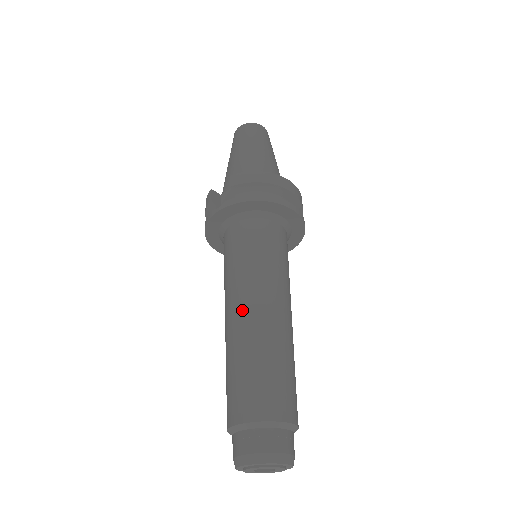
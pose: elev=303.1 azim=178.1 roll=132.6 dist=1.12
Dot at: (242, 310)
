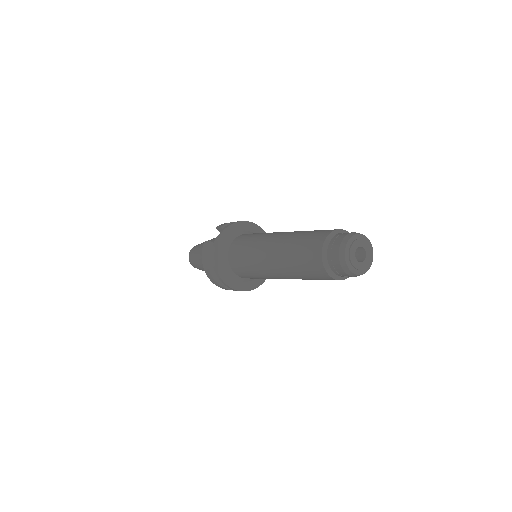
Dot at: (277, 235)
